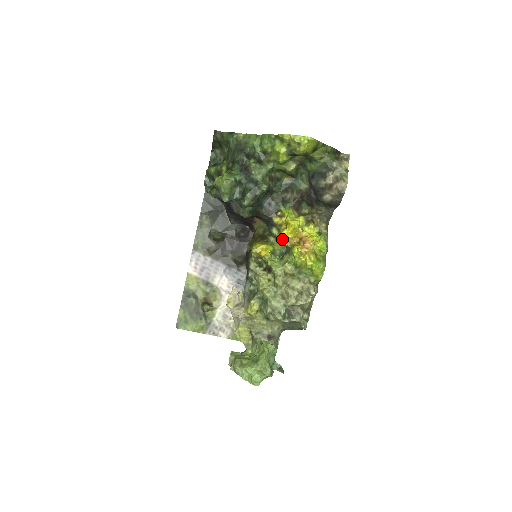
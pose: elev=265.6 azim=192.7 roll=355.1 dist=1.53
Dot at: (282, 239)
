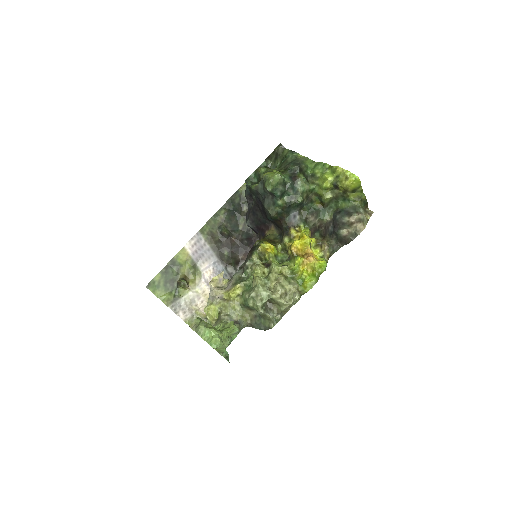
Dot at: (292, 246)
